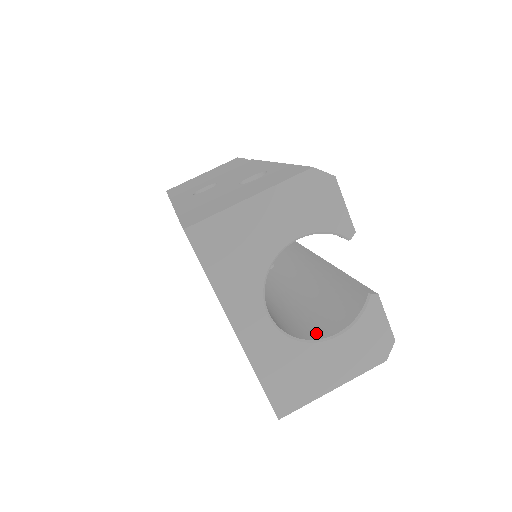
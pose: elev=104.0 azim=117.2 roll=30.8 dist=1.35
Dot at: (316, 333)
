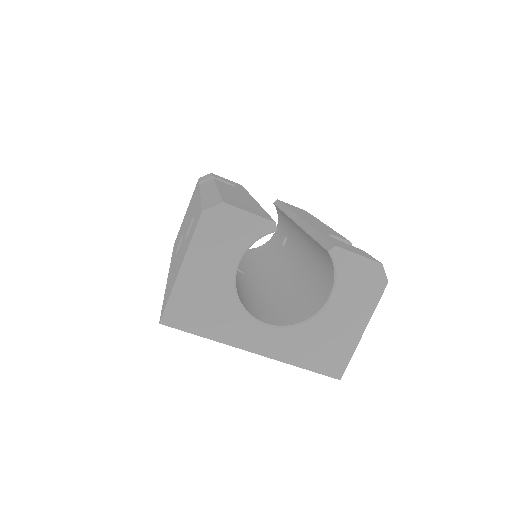
Dot at: (317, 304)
